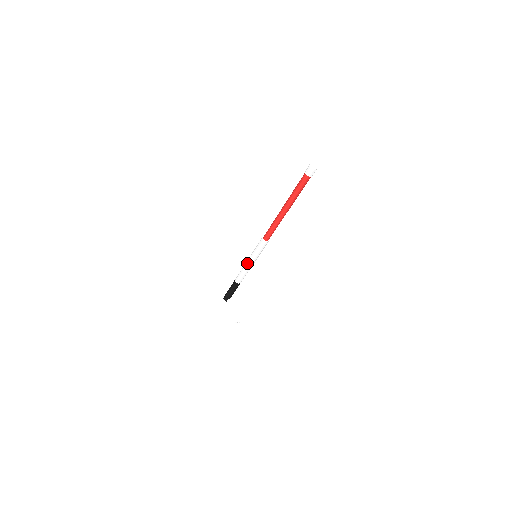
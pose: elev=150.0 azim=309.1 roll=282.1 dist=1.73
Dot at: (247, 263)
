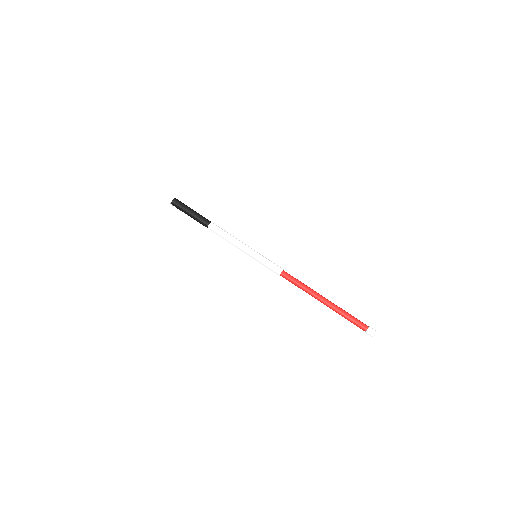
Dot at: (241, 250)
